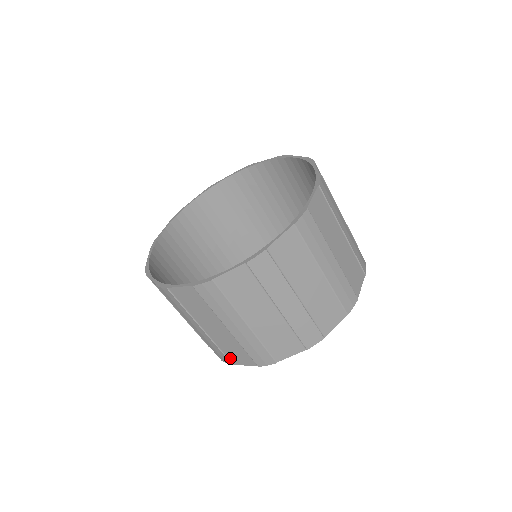
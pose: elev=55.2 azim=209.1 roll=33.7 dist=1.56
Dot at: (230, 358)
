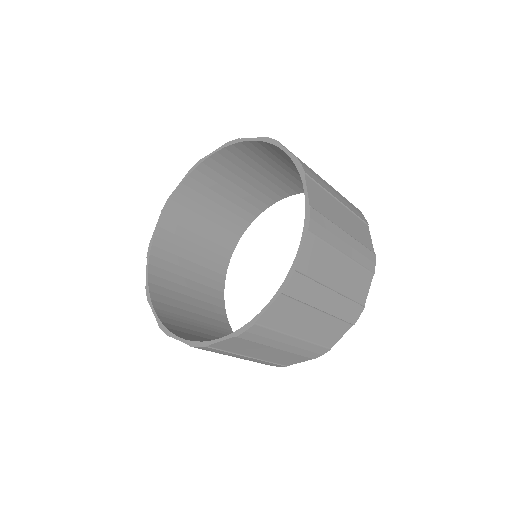
Dot at: occluded
